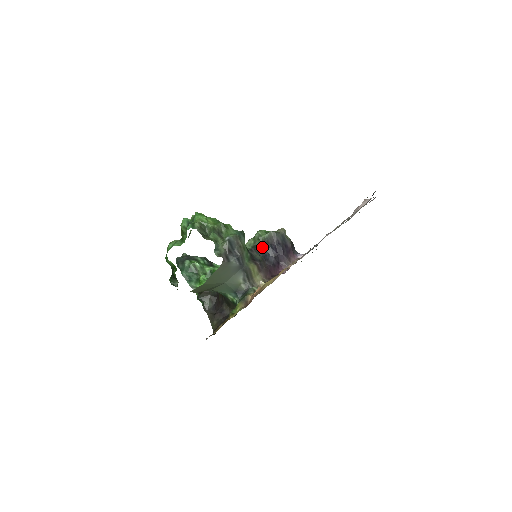
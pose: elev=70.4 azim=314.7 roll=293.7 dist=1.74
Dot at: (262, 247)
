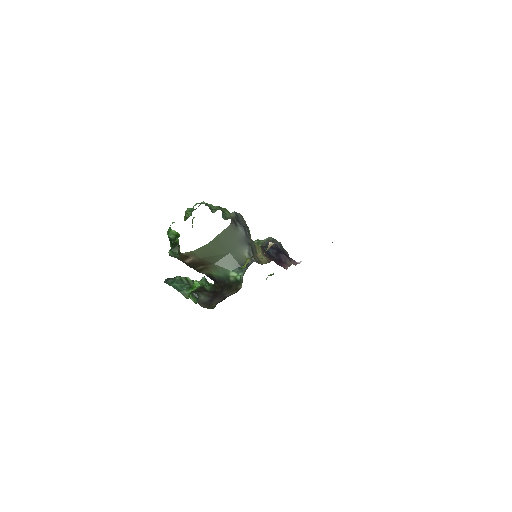
Dot at: occluded
